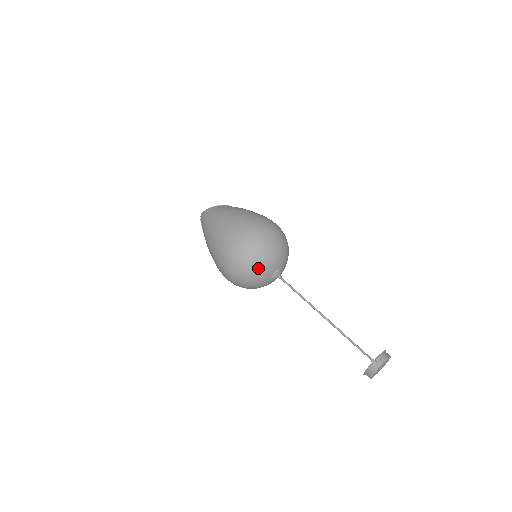
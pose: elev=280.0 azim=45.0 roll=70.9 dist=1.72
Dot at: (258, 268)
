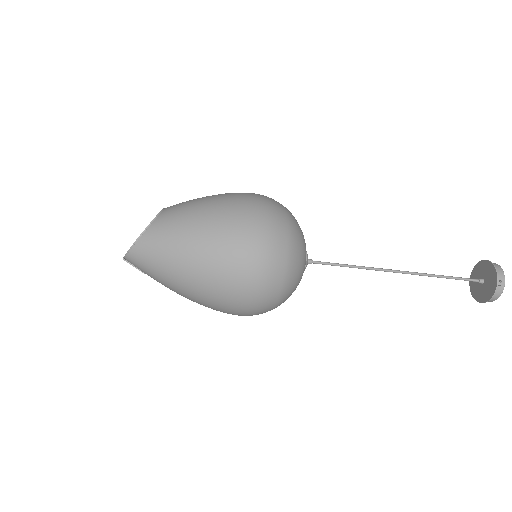
Dot at: (295, 283)
